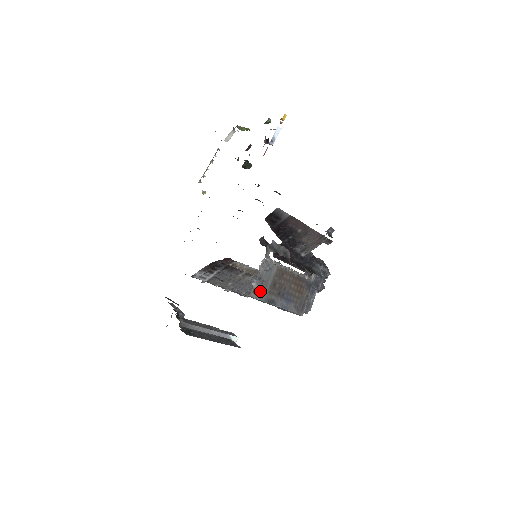
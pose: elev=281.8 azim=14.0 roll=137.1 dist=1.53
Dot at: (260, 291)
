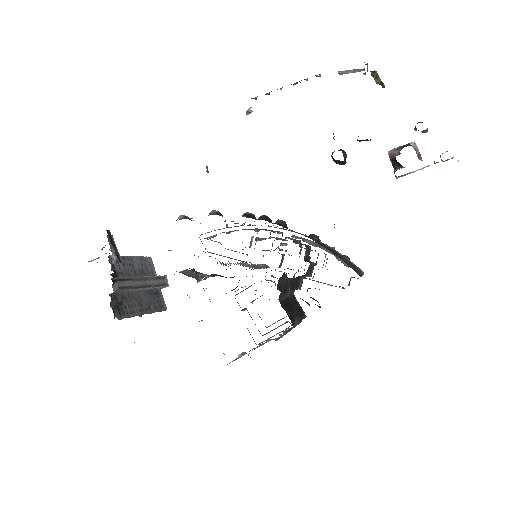
Dot at: occluded
